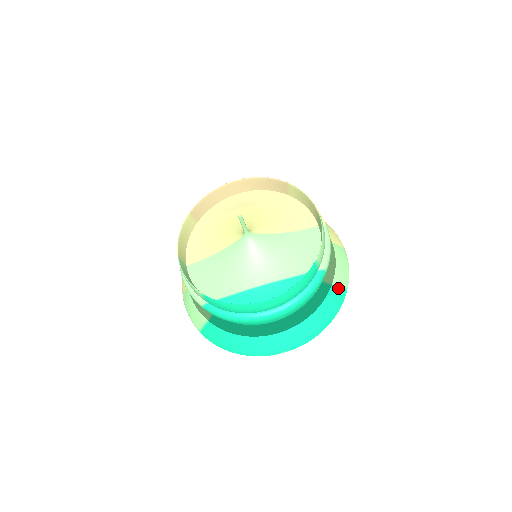
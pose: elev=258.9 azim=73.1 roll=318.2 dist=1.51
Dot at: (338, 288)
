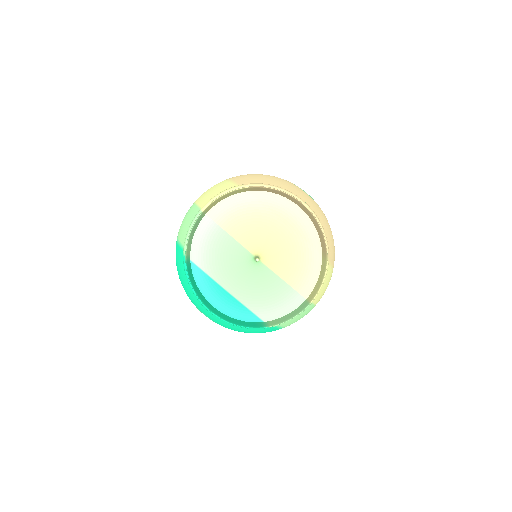
Dot at: (275, 326)
